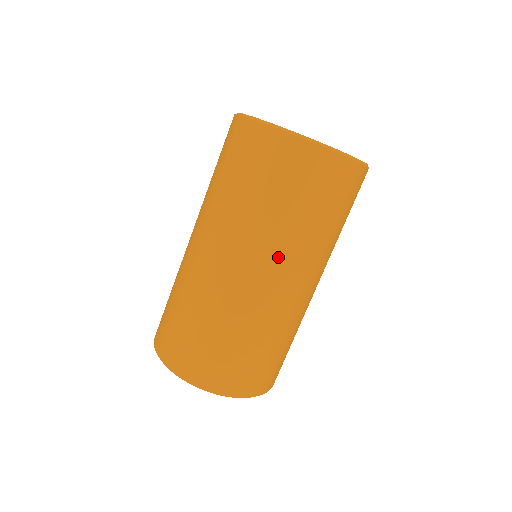
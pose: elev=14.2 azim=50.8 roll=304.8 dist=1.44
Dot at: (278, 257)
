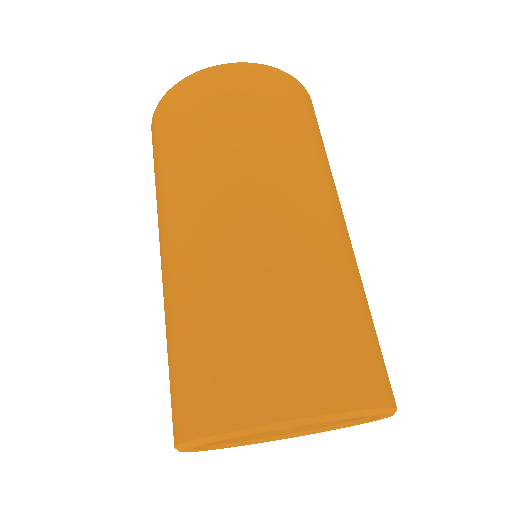
Dot at: (324, 186)
